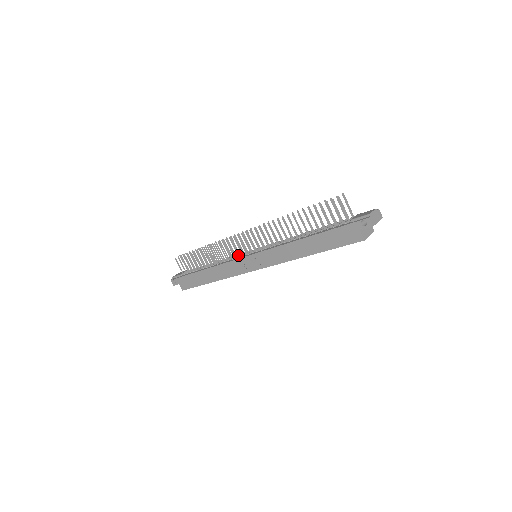
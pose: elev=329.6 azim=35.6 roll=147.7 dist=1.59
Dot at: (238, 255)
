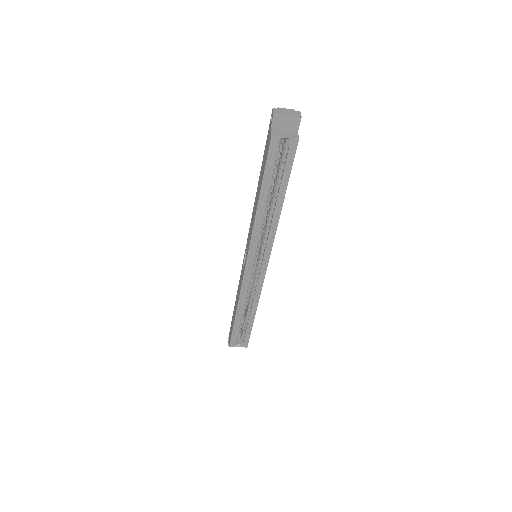
Dot at: occluded
